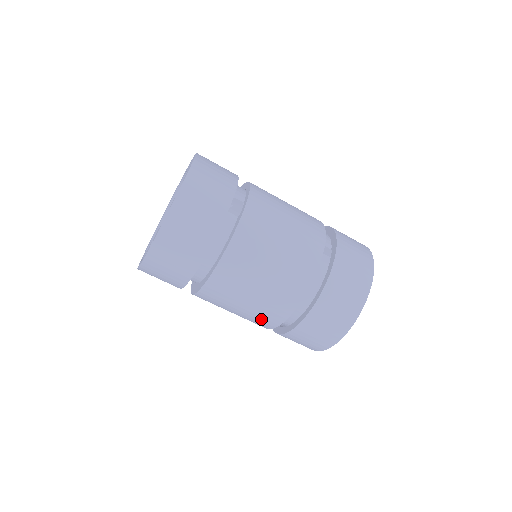
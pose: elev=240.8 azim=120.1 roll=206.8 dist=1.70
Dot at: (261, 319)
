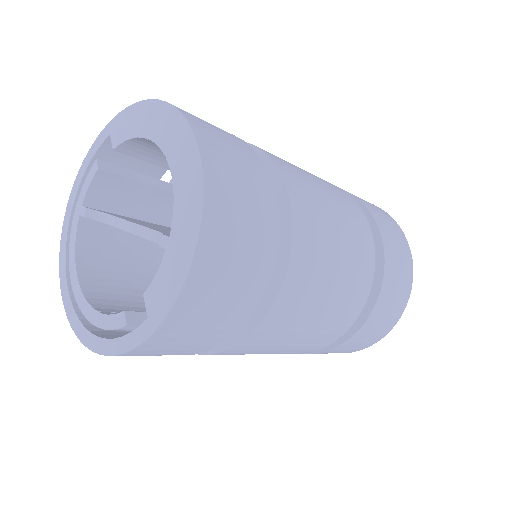
Dot at: occluded
